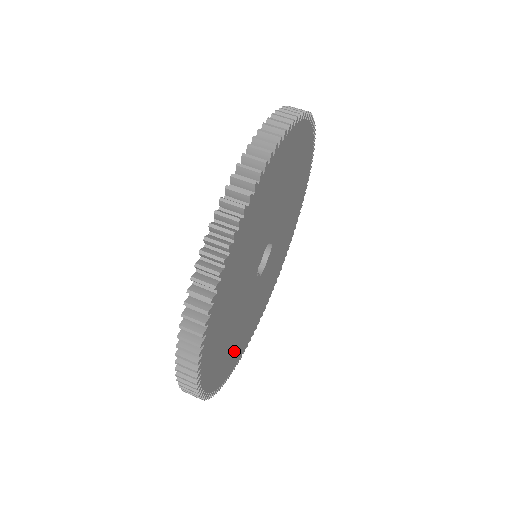
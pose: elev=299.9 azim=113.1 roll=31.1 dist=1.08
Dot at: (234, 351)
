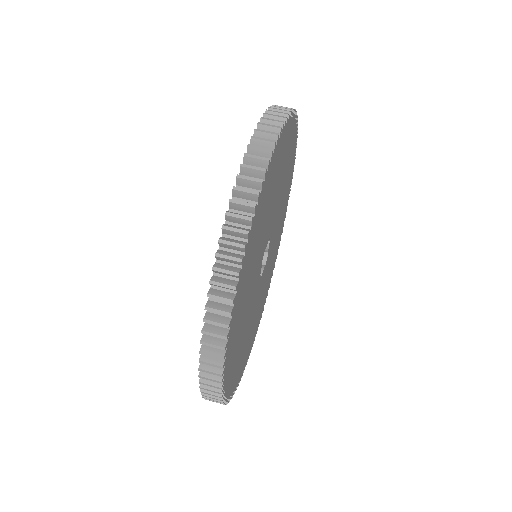
Dot at: (259, 311)
